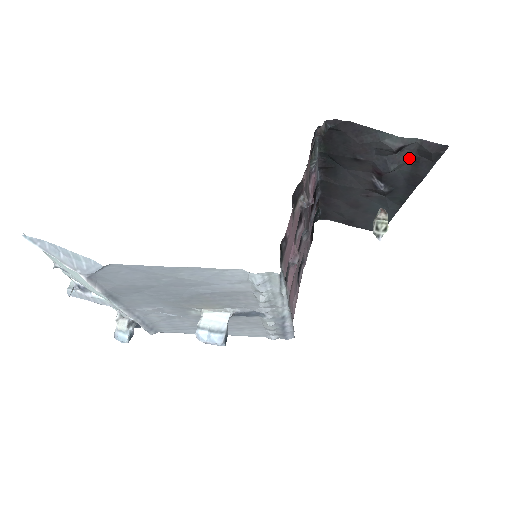
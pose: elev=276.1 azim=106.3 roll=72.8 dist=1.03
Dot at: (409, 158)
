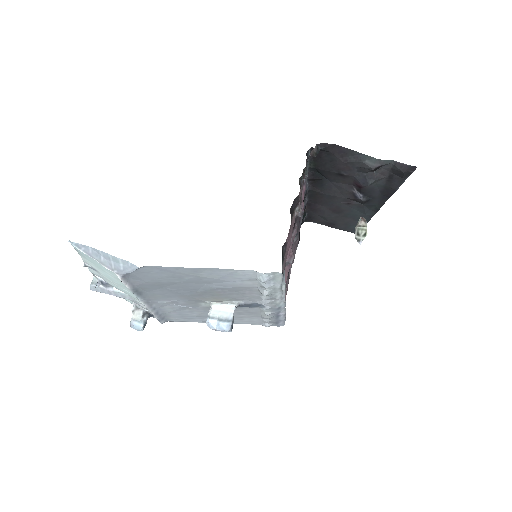
Dot at: (384, 175)
